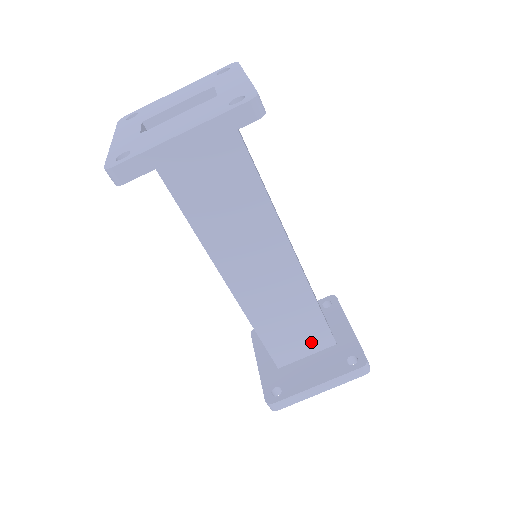
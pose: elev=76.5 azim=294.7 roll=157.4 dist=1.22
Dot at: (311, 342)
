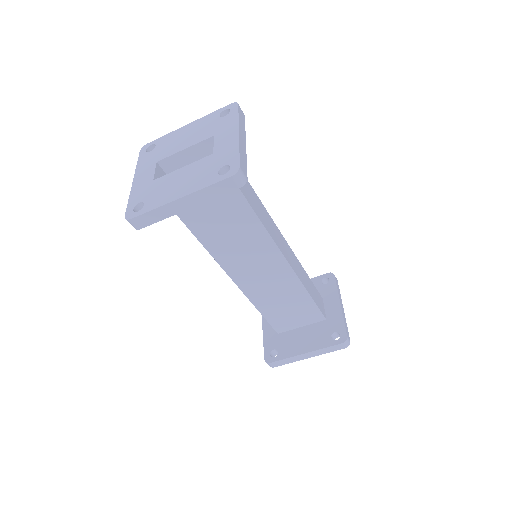
Dot at: (304, 317)
